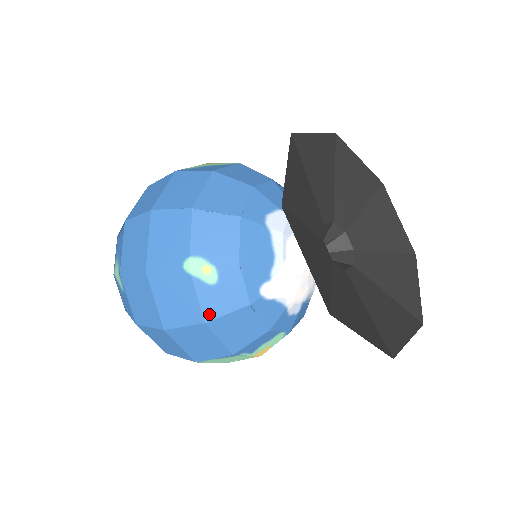
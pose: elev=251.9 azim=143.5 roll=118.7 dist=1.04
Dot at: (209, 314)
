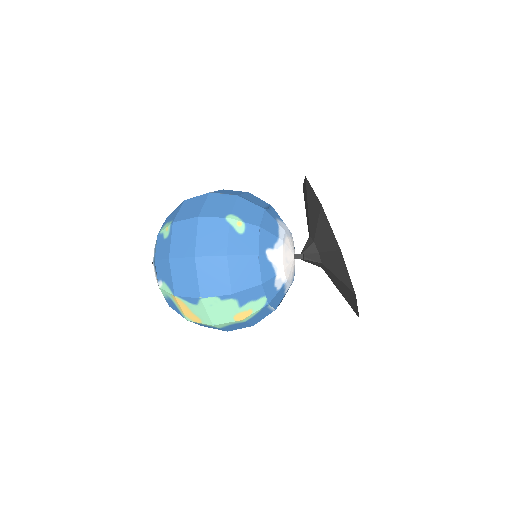
Dot at: (231, 251)
